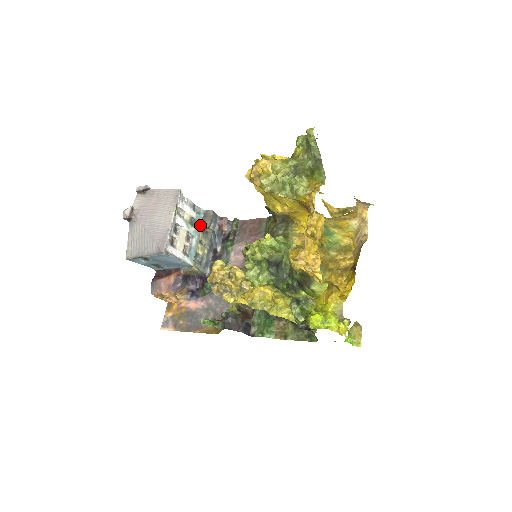
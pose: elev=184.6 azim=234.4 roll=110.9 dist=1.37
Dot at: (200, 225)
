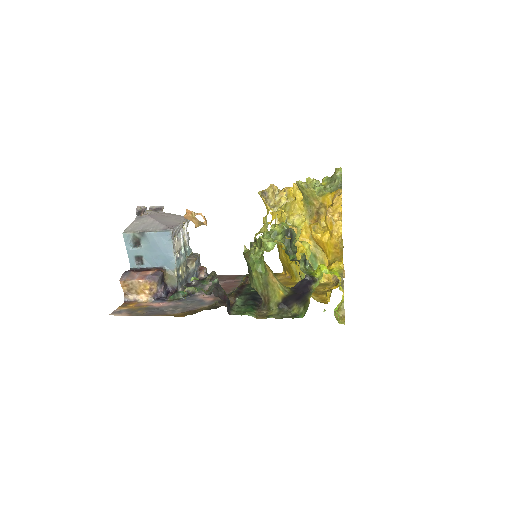
Dot at: (188, 256)
